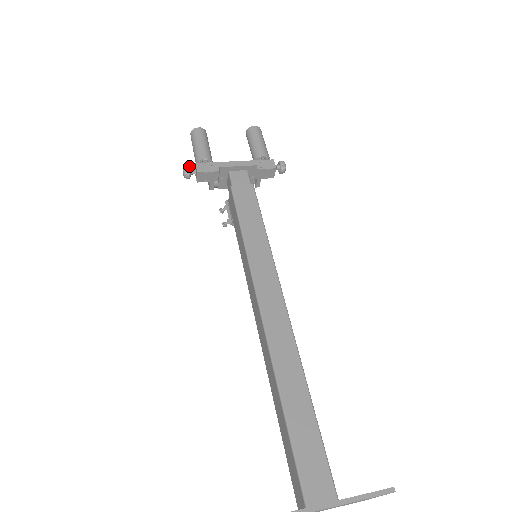
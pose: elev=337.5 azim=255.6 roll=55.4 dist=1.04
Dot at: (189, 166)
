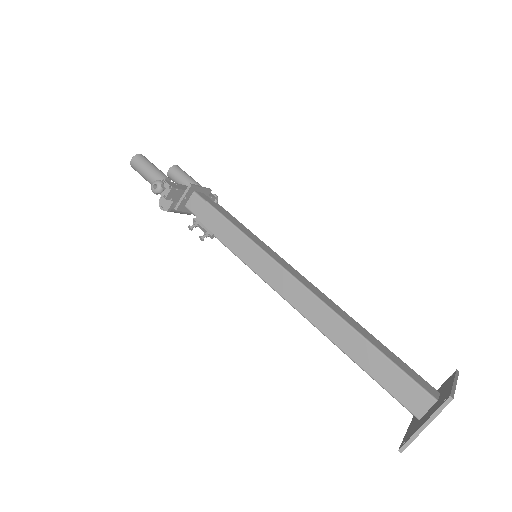
Dot at: (161, 181)
